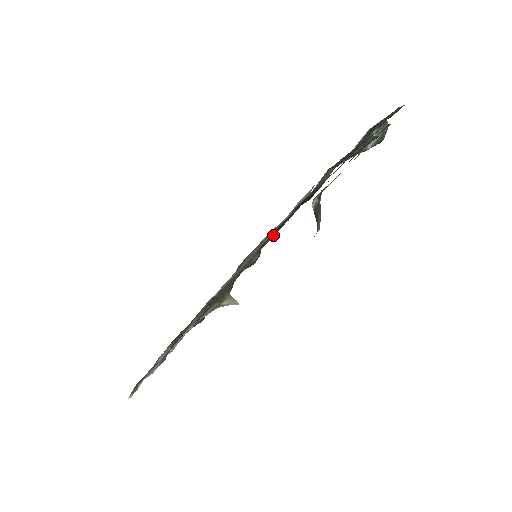
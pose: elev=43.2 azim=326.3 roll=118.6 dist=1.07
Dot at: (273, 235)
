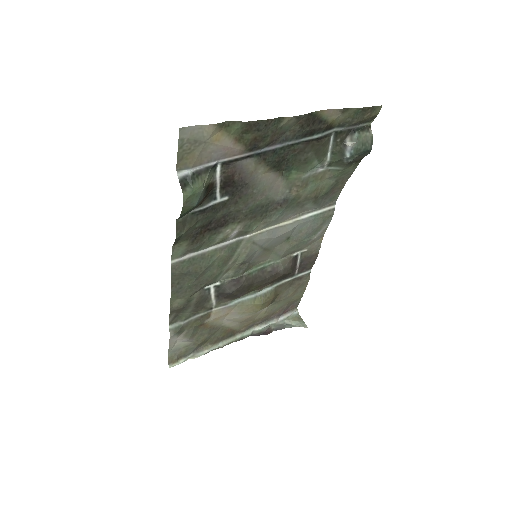
Dot at: (233, 225)
